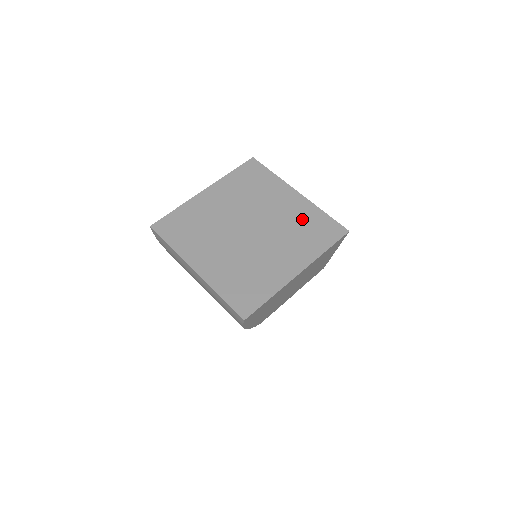
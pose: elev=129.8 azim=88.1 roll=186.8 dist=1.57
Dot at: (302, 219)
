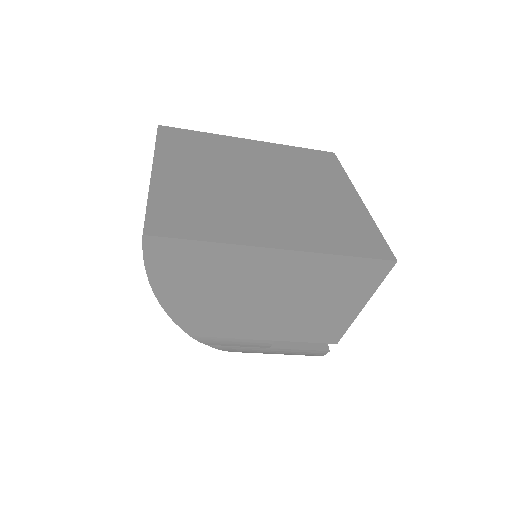
Dot at: (340, 215)
